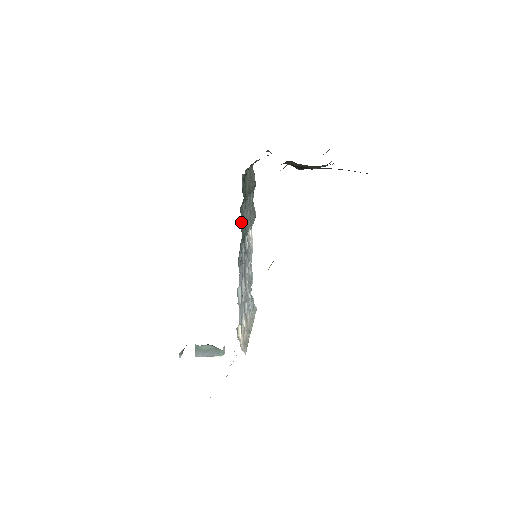
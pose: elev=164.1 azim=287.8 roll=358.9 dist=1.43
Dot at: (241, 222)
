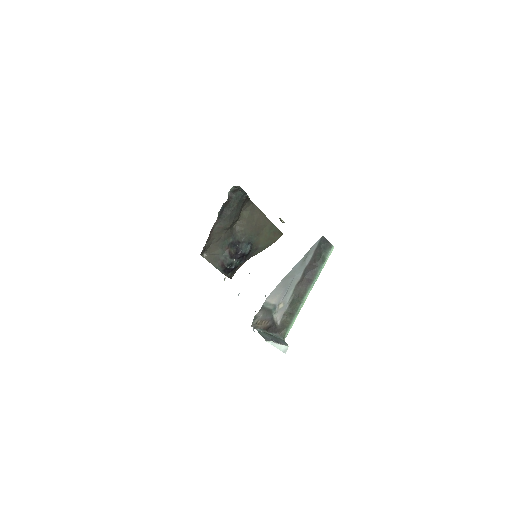
Dot at: occluded
